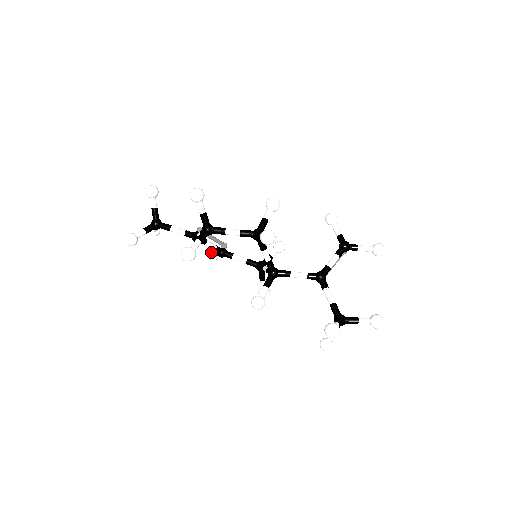
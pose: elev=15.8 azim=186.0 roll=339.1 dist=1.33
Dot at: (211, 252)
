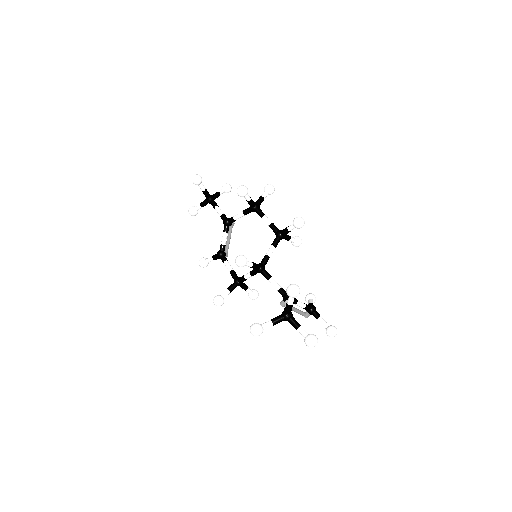
Dot at: (206, 258)
